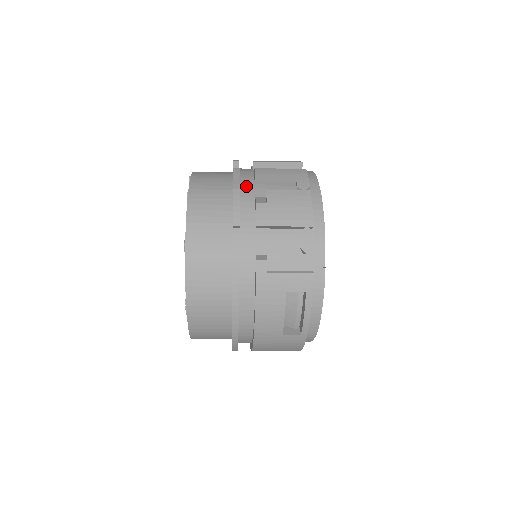
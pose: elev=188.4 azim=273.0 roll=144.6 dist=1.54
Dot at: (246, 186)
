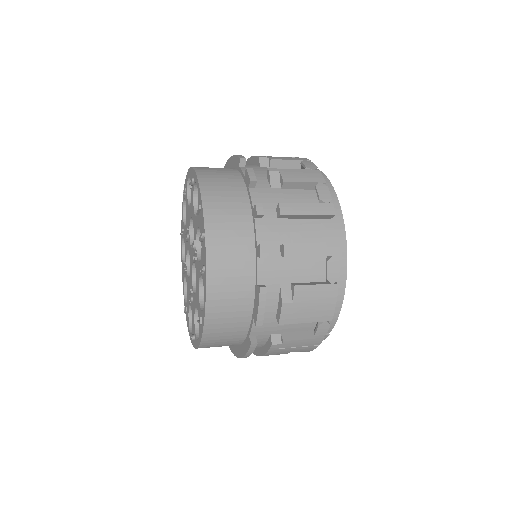
Dot at: (271, 268)
